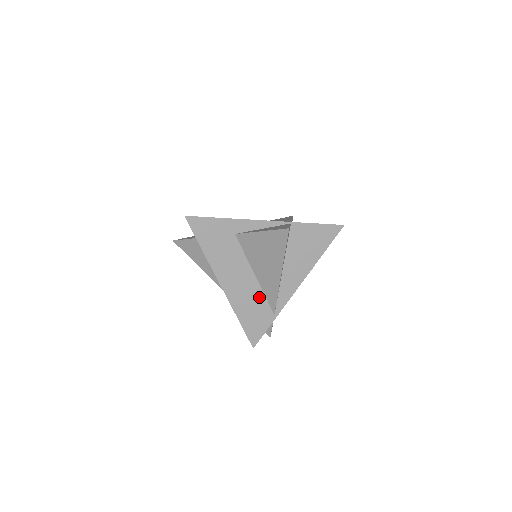
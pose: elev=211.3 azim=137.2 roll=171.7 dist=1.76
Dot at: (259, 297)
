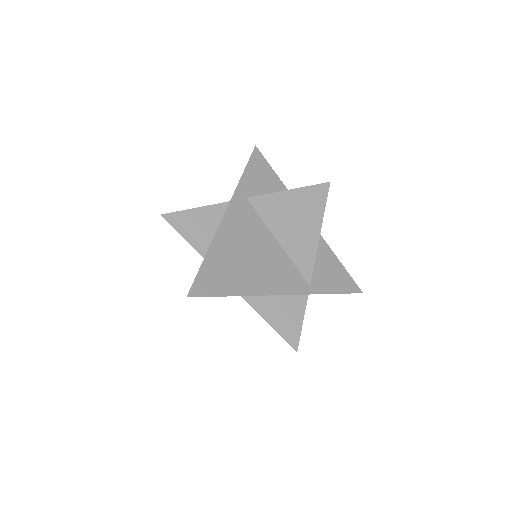
Dot at: occluded
